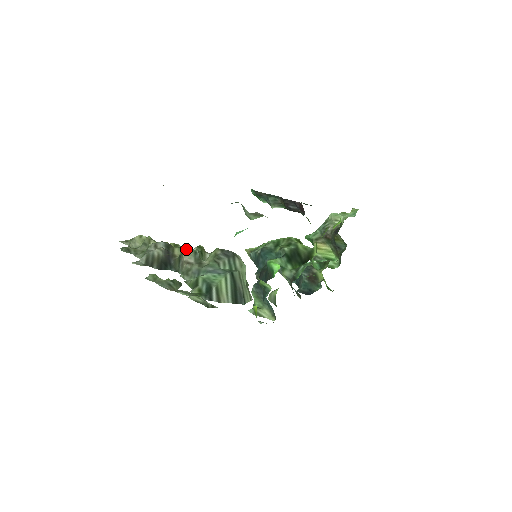
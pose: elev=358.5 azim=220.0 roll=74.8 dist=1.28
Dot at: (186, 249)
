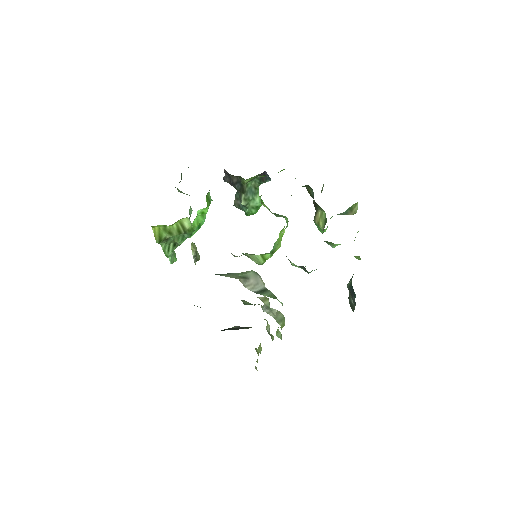
Dot at: occluded
